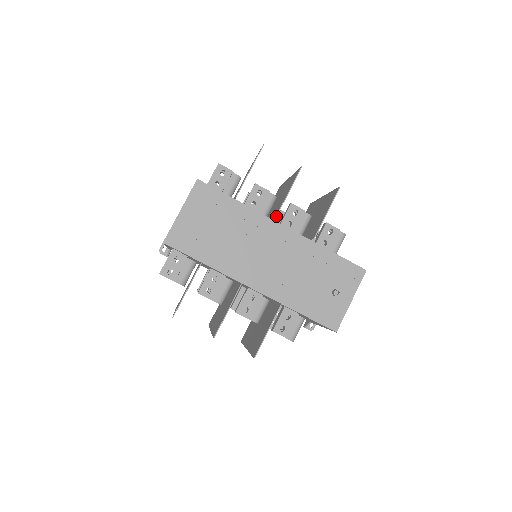
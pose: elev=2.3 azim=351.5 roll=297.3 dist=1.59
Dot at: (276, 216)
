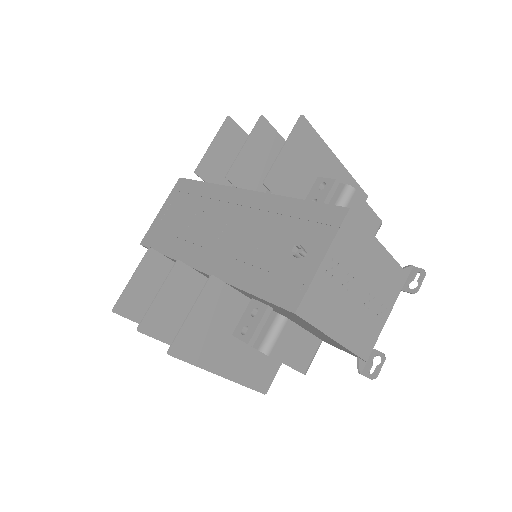
Dot at: (226, 175)
